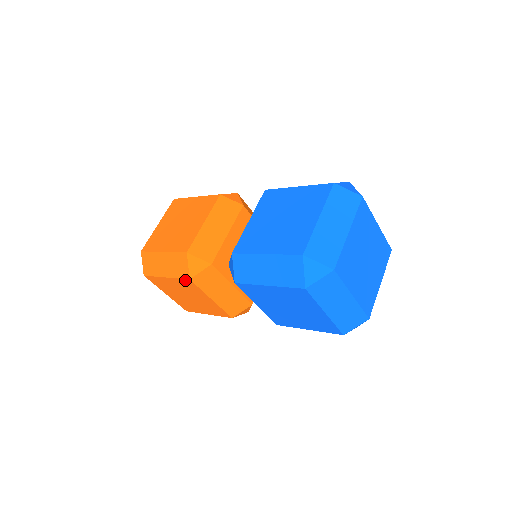
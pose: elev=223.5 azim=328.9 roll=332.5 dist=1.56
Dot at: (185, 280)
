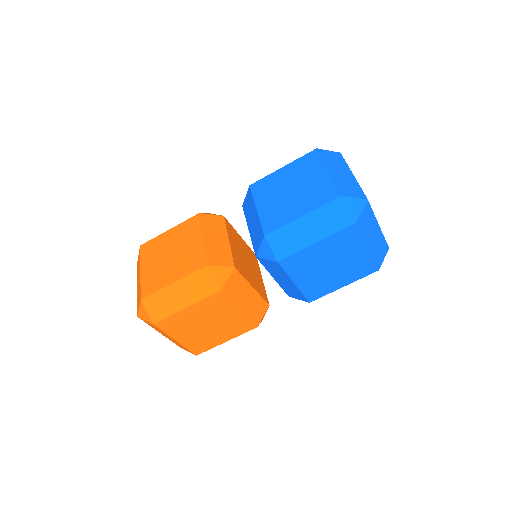
Dot at: (213, 296)
